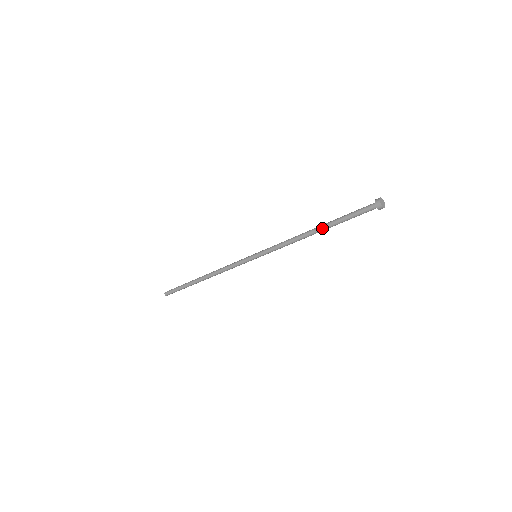
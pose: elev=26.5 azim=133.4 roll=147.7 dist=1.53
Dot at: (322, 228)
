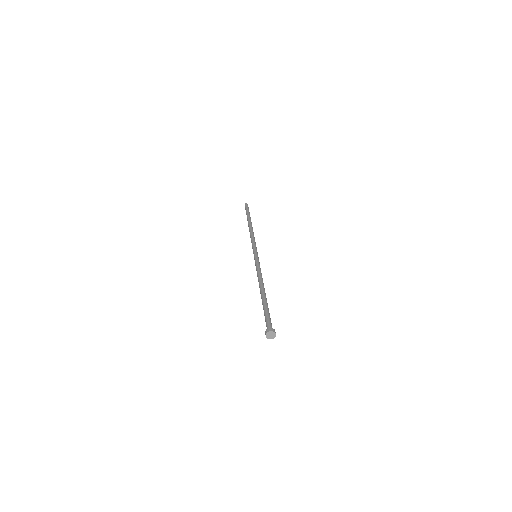
Dot at: (261, 297)
